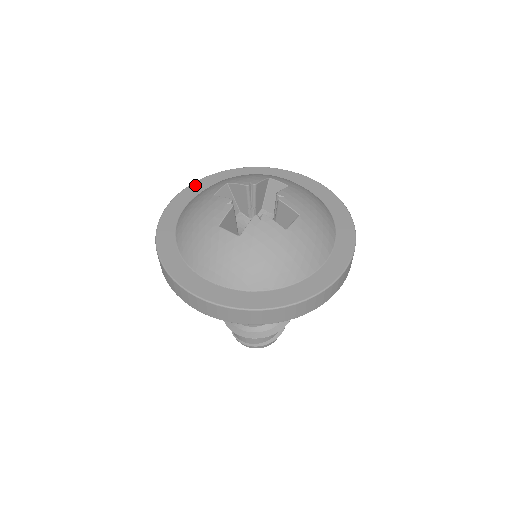
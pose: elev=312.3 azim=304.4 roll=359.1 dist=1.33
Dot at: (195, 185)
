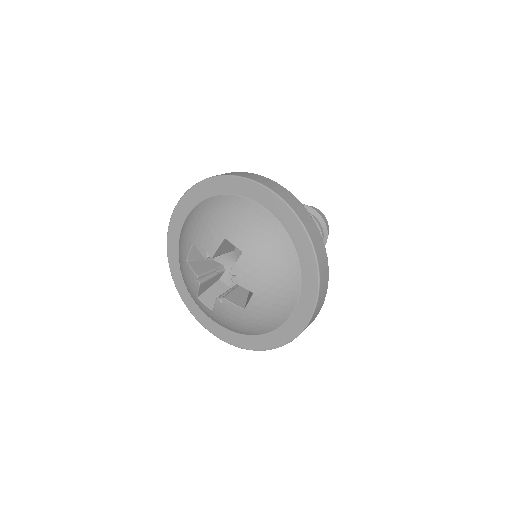
Dot at: (180, 207)
